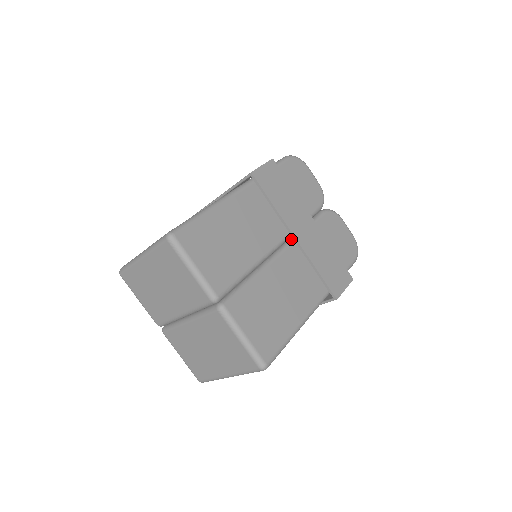
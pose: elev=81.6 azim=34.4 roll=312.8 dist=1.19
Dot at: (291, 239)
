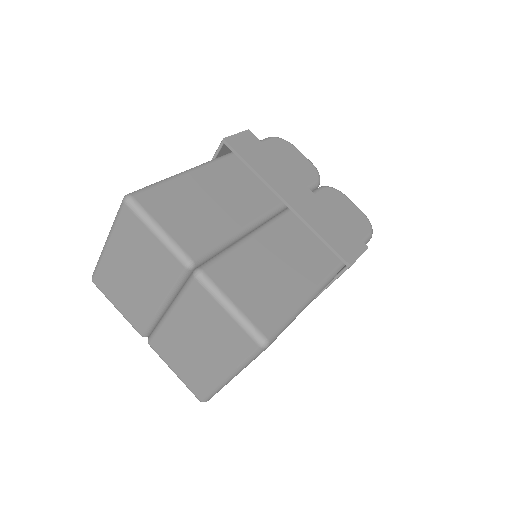
Dot at: (284, 210)
